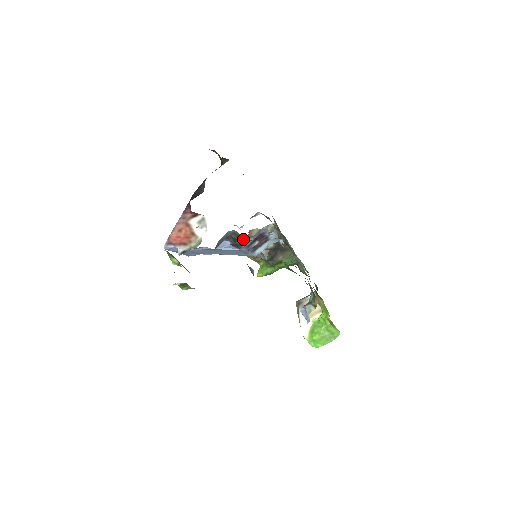
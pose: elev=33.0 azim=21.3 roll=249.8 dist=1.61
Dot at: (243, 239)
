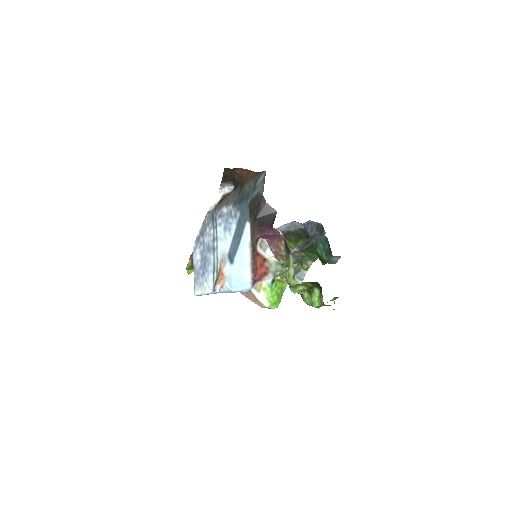
Dot at: (315, 238)
